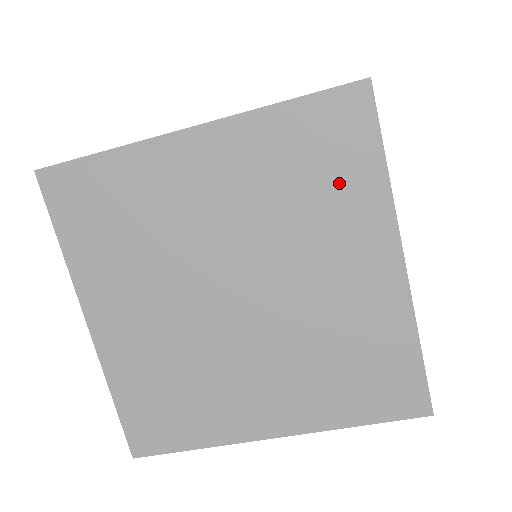
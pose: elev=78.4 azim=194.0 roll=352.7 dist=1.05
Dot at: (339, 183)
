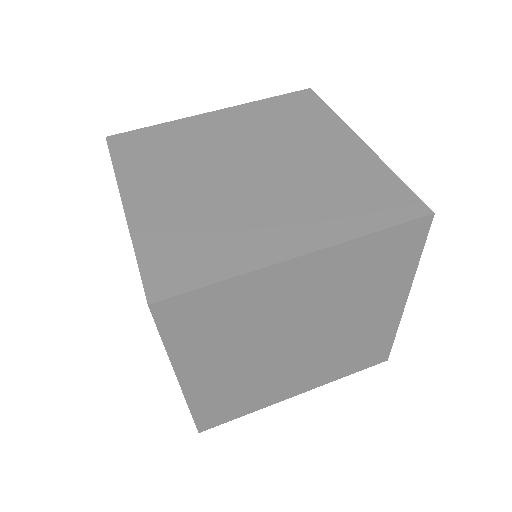
Dot at: (307, 118)
